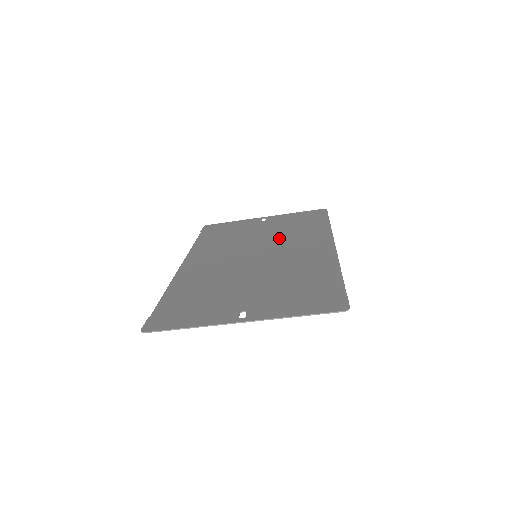
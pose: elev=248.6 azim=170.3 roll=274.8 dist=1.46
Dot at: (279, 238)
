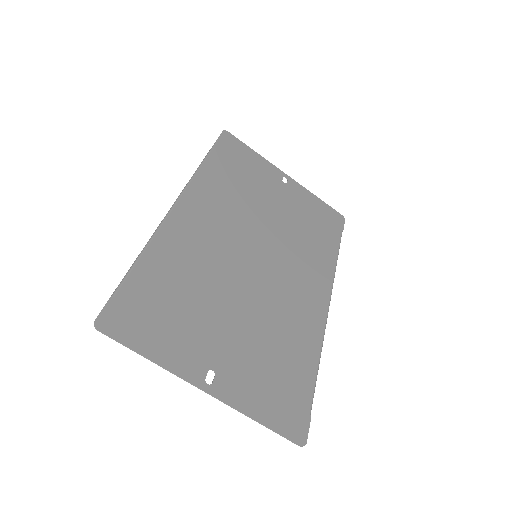
Dot at: (288, 239)
